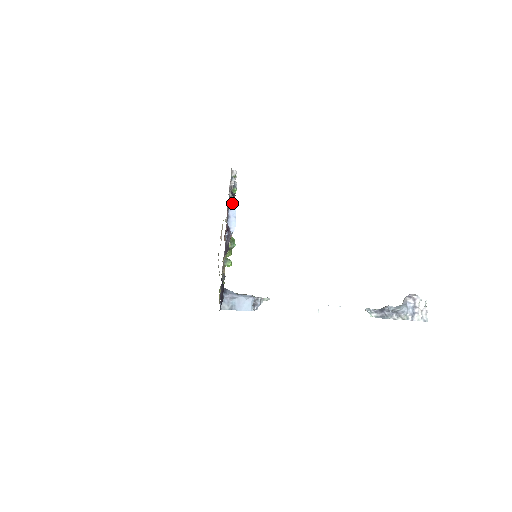
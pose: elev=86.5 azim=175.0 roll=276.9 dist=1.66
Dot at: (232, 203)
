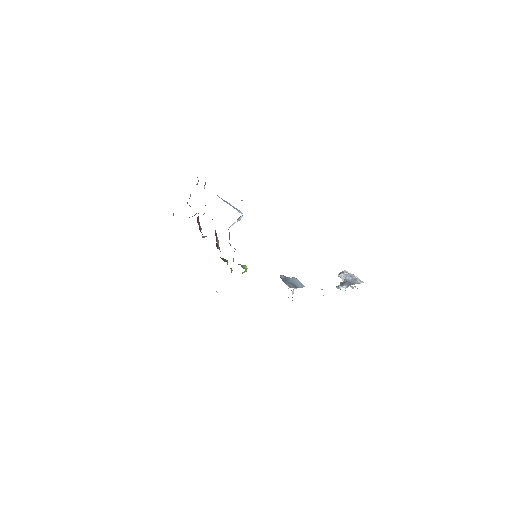
Dot at: occluded
